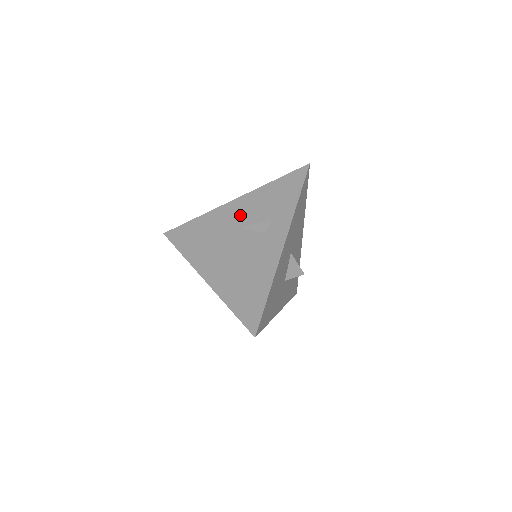
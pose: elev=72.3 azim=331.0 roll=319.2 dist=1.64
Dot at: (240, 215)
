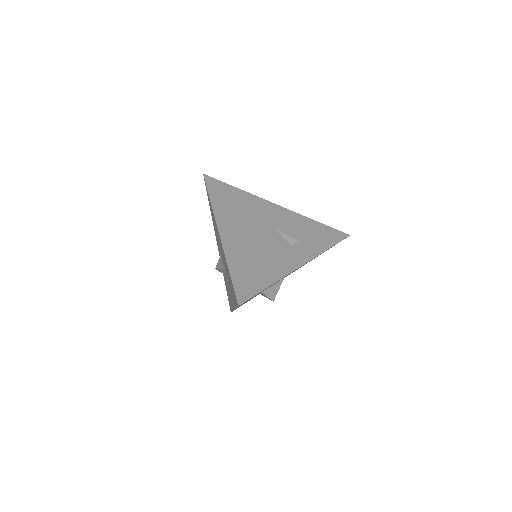
Dot at: (278, 219)
